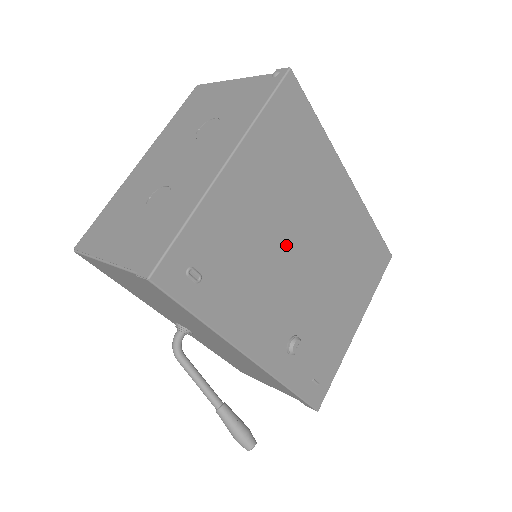
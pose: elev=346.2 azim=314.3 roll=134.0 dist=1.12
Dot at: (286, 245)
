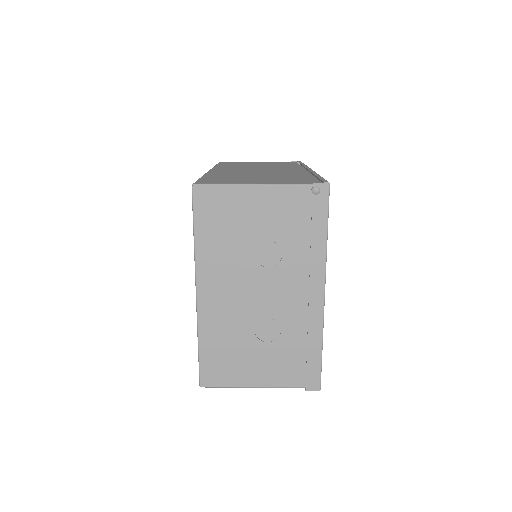
Dot at: occluded
